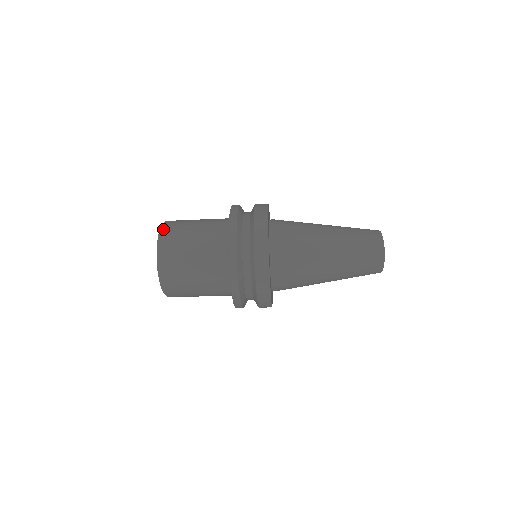
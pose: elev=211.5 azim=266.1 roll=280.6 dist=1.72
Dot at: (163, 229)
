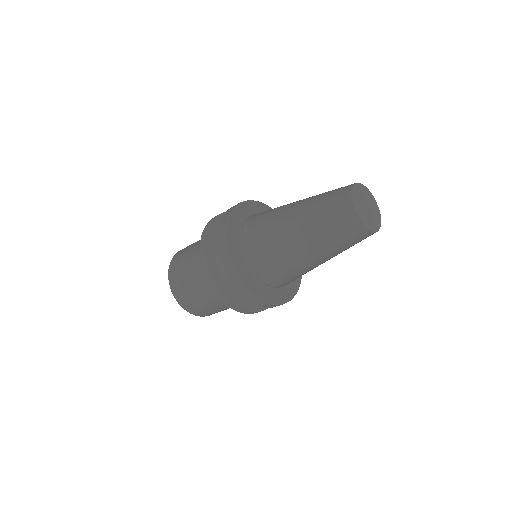
Dot at: (172, 261)
